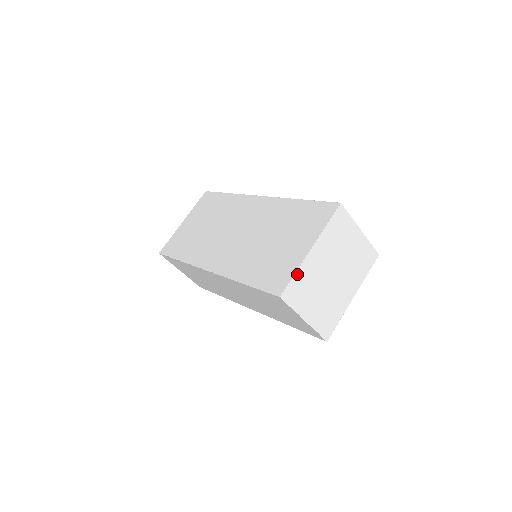
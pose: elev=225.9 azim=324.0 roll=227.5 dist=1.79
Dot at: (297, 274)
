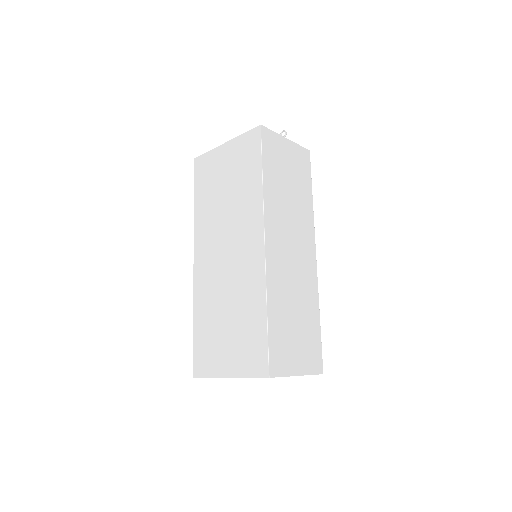
Dot at: (211, 377)
